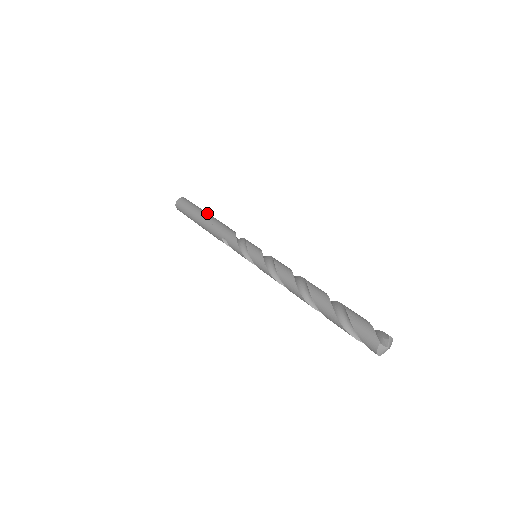
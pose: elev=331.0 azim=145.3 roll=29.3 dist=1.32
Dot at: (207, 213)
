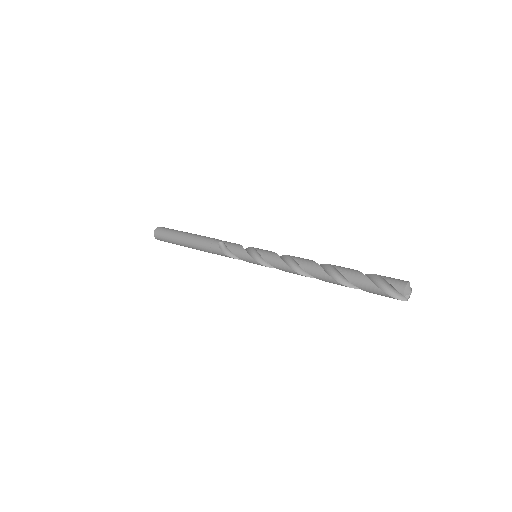
Dot at: occluded
